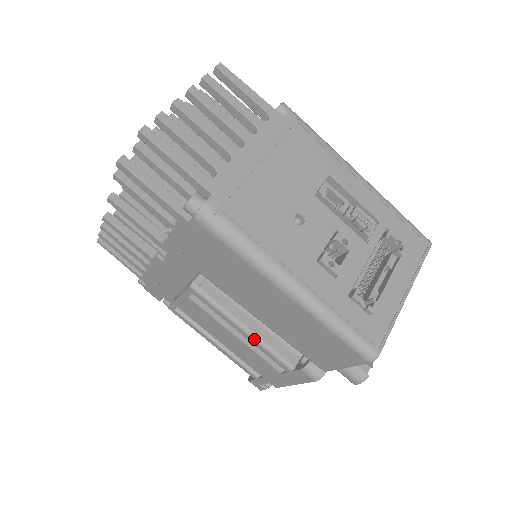
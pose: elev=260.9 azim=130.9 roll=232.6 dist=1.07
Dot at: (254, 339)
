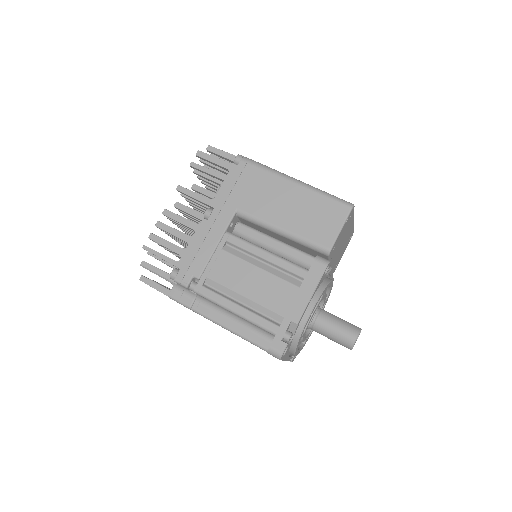
Dot at: (276, 256)
